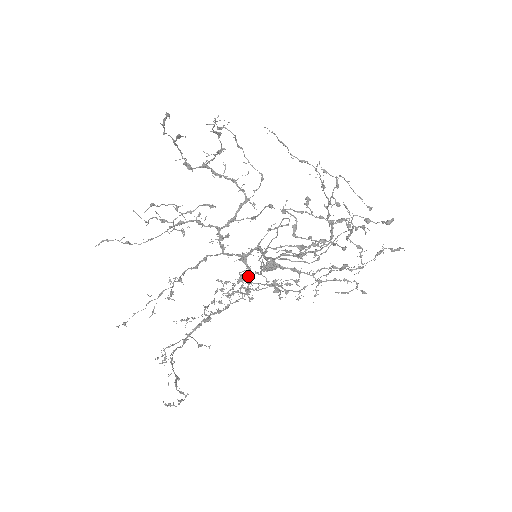
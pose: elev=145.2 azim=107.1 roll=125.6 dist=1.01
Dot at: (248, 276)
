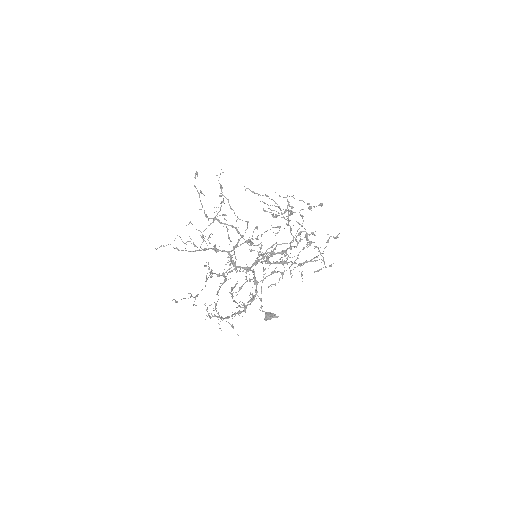
Dot at: (254, 277)
